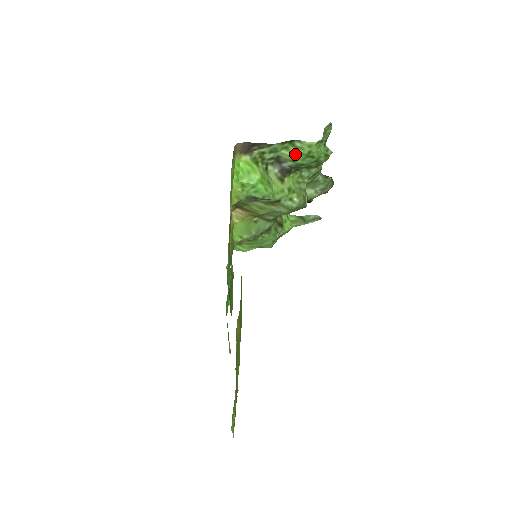
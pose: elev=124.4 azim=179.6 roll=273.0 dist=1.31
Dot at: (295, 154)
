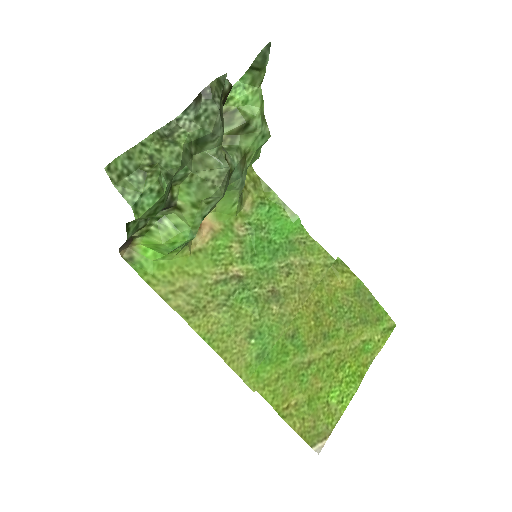
Dot at: occluded
